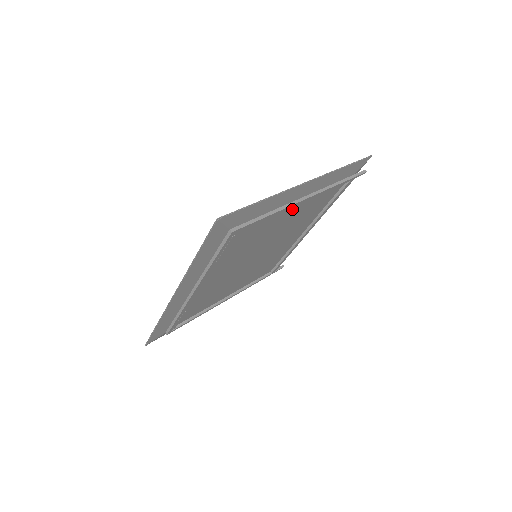
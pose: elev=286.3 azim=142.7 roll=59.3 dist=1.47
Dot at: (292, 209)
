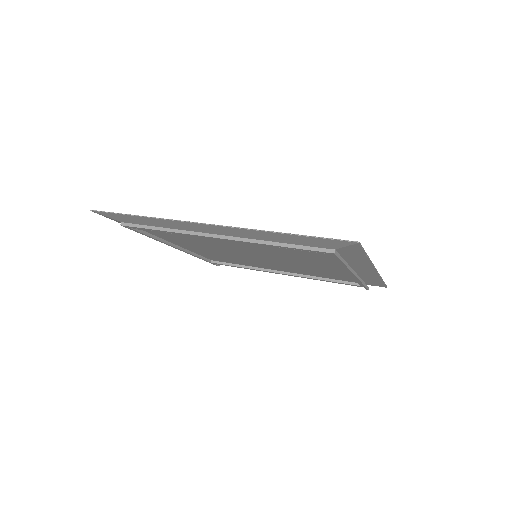
Dot at: (336, 268)
